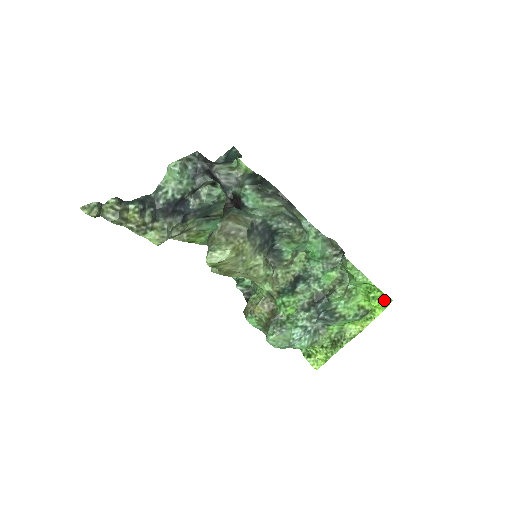
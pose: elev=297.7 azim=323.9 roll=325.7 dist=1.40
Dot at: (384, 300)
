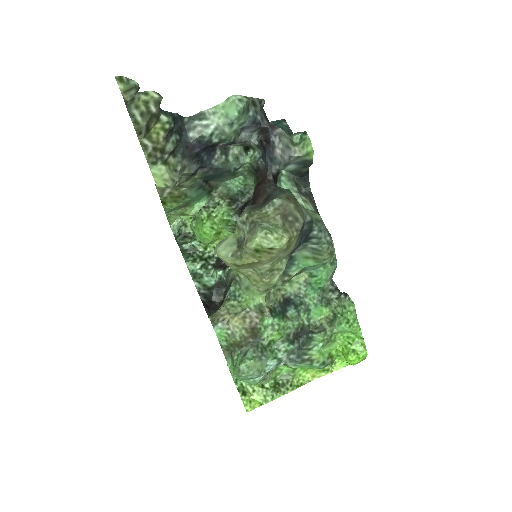
Dot at: (363, 357)
